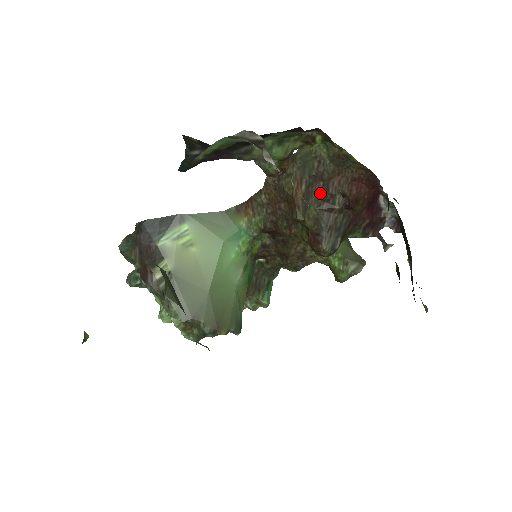
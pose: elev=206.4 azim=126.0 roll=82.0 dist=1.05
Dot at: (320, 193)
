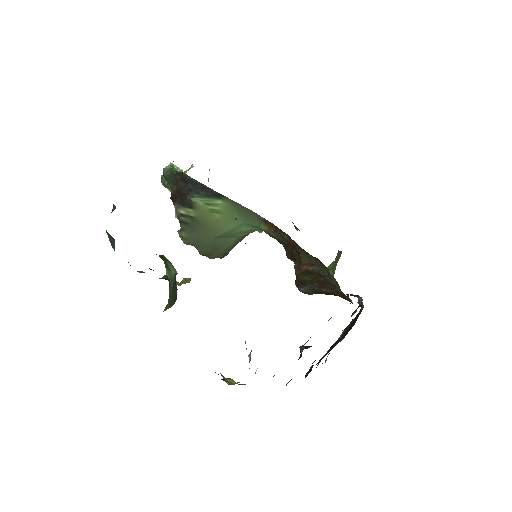
Dot at: (318, 280)
